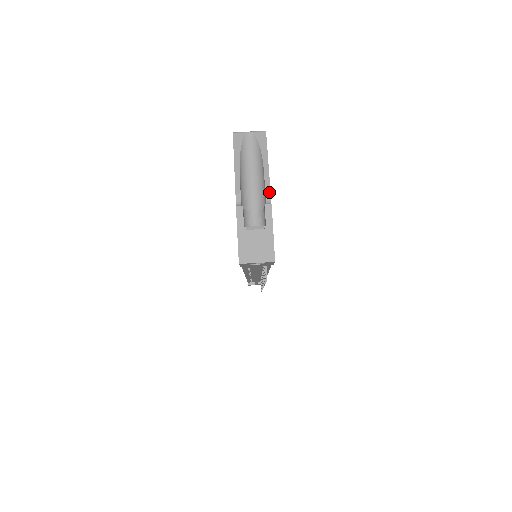
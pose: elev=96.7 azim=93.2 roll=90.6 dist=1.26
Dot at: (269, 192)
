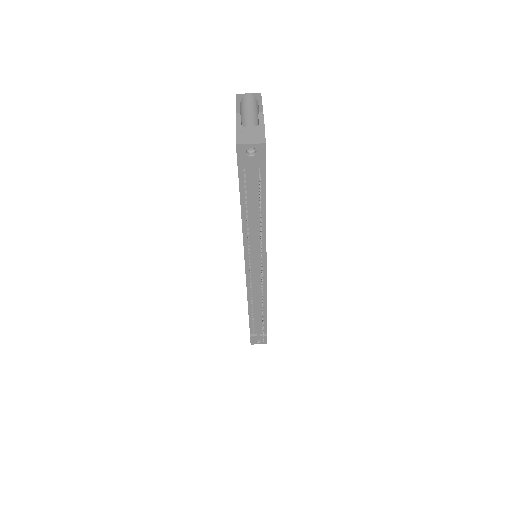
Dot at: (262, 112)
